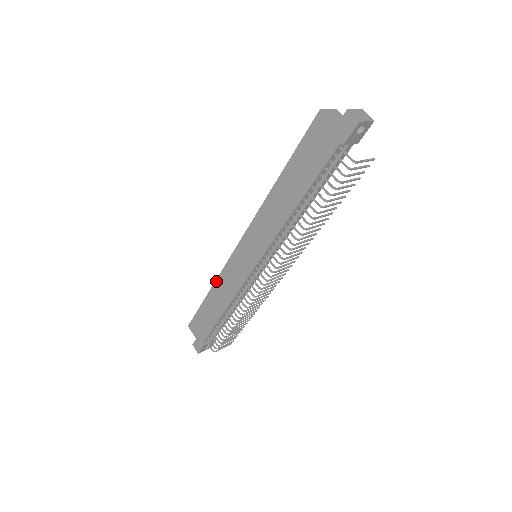
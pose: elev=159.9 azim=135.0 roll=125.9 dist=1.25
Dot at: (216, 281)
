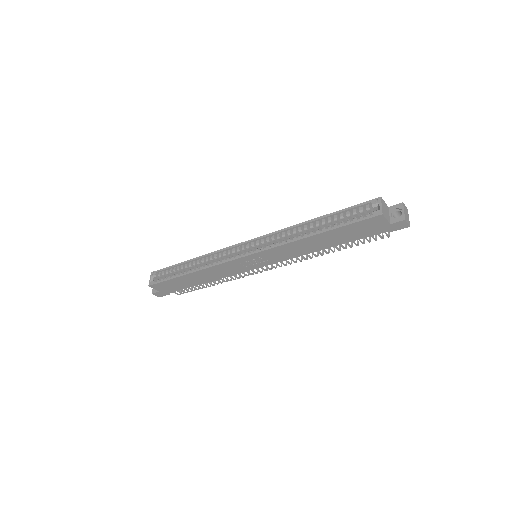
Dot at: (204, 269)
